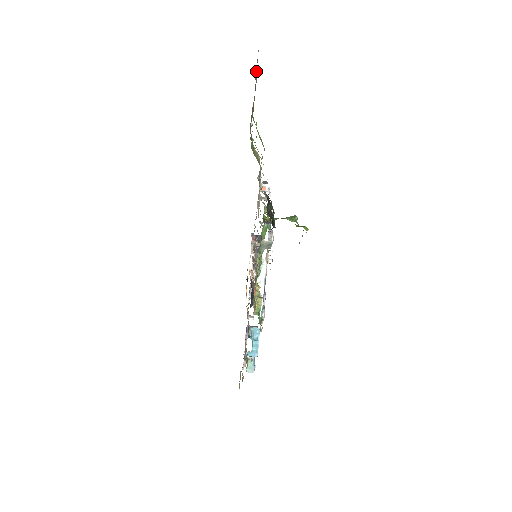
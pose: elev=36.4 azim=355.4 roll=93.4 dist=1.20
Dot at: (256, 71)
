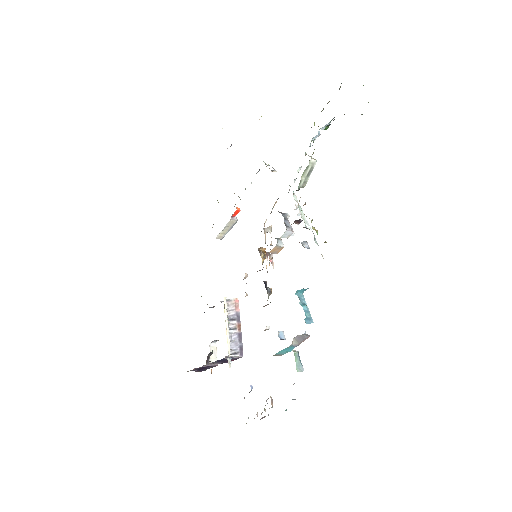
Dot at: occluded
